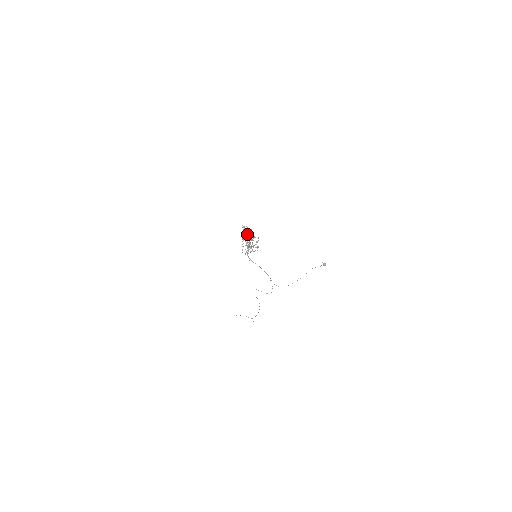
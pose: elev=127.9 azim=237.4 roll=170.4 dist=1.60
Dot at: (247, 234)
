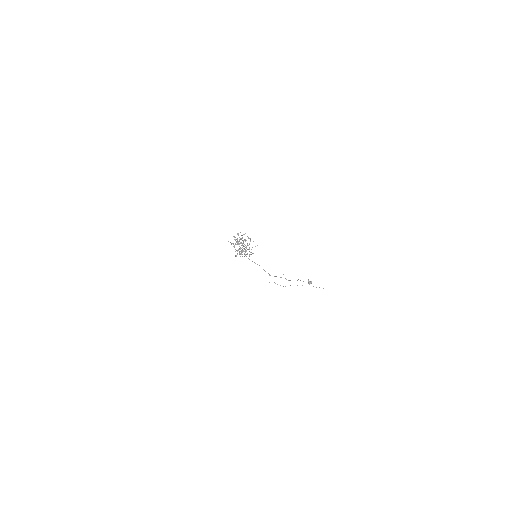
Dot at: occluded
